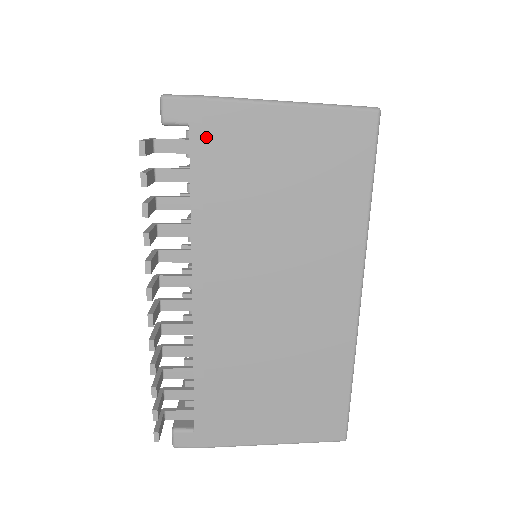
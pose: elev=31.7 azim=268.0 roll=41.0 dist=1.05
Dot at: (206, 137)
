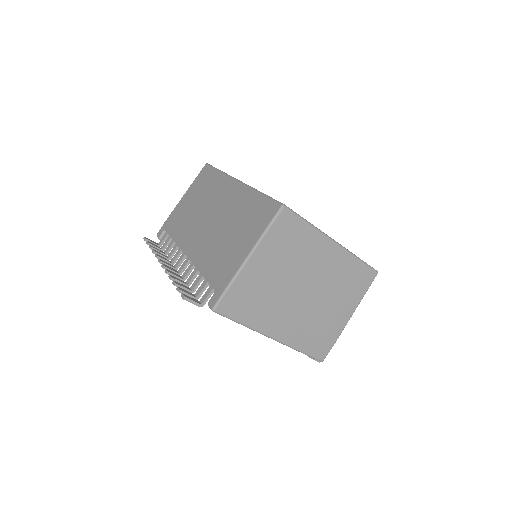
Dot at: (169, 225)
